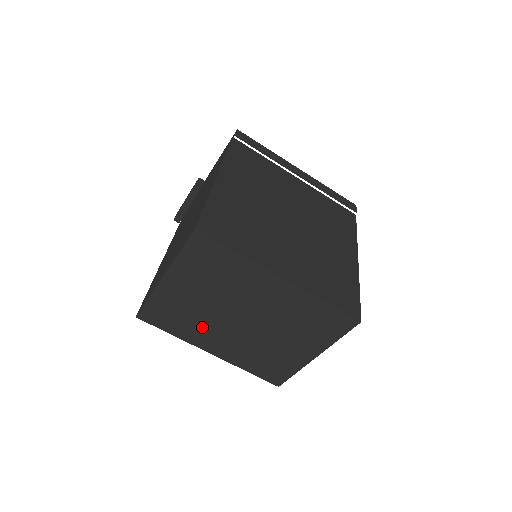
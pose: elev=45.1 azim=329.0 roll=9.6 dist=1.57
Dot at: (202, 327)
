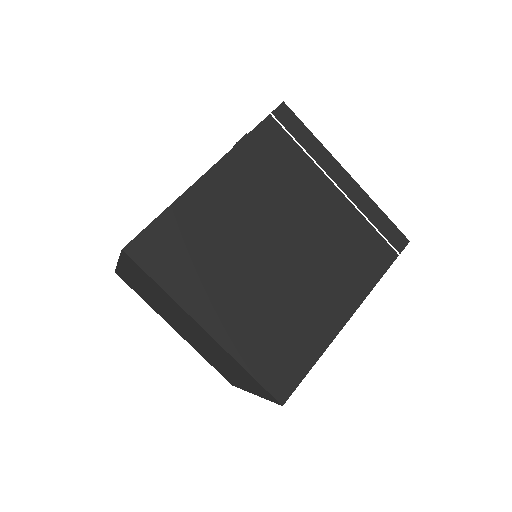
Dot at: (161, 312)
